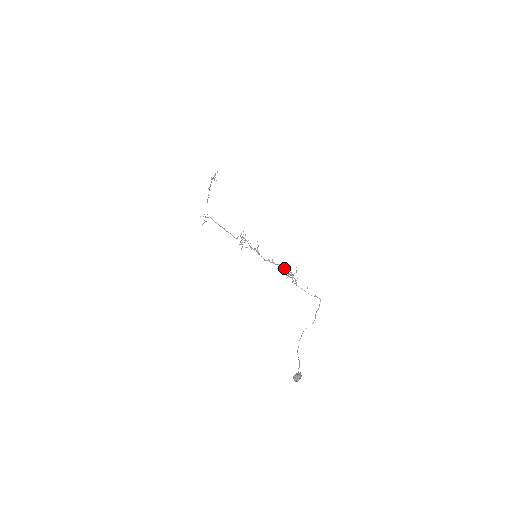
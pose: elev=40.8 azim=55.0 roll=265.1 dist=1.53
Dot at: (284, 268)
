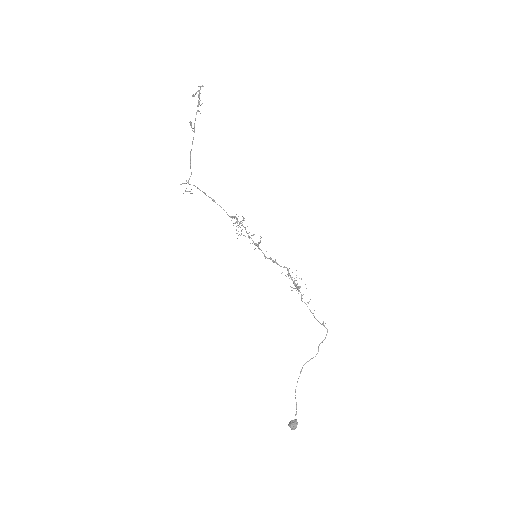
Dot at: (289, 275)
